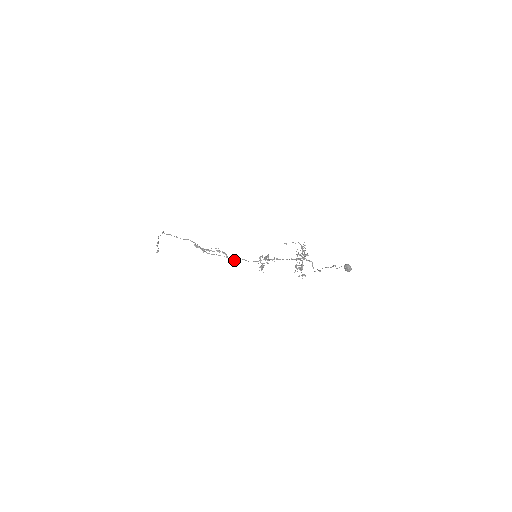
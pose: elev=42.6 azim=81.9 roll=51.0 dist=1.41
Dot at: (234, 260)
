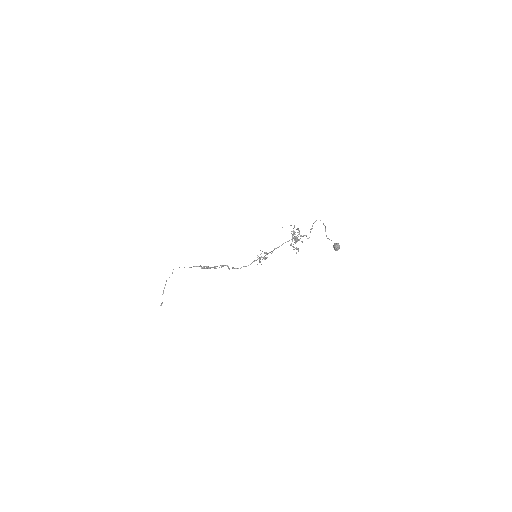
Dot at: (235, 268)
